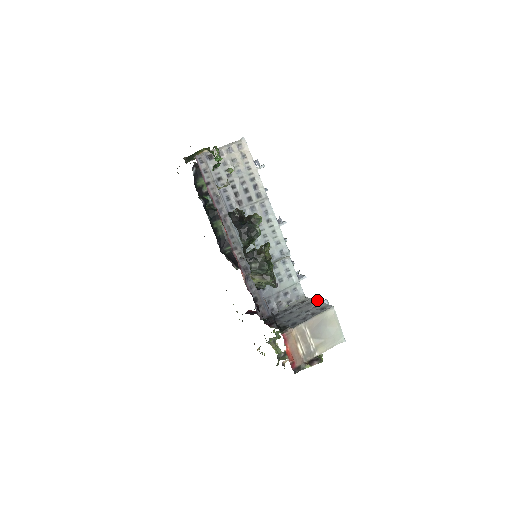
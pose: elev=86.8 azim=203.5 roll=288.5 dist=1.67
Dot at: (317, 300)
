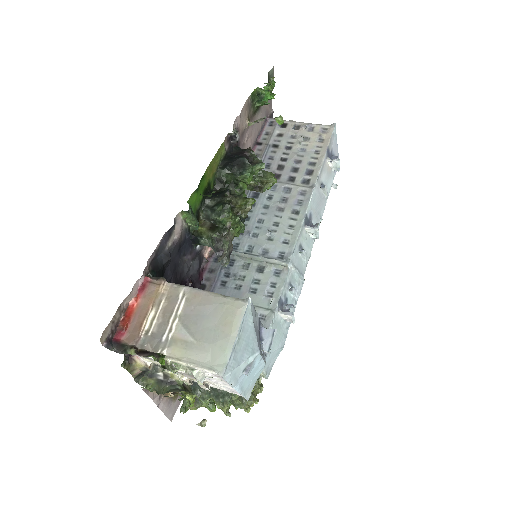
Dot at: occluded
